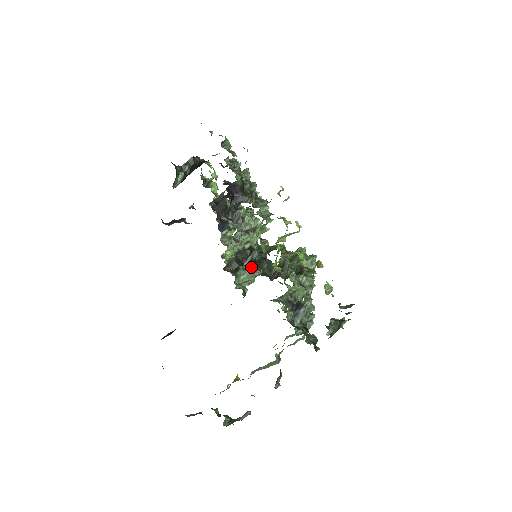
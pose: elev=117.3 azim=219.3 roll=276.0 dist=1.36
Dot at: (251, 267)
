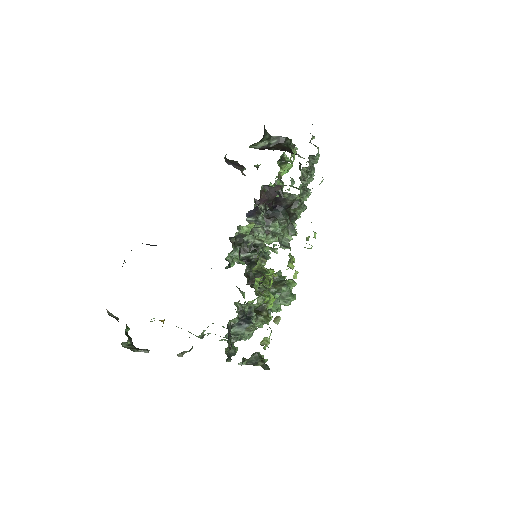
Dot at: occluded
